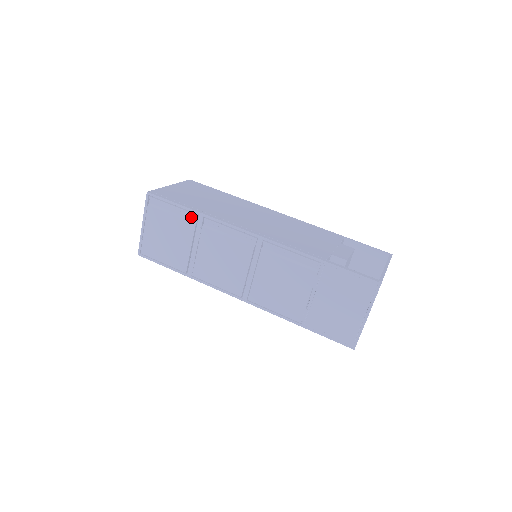
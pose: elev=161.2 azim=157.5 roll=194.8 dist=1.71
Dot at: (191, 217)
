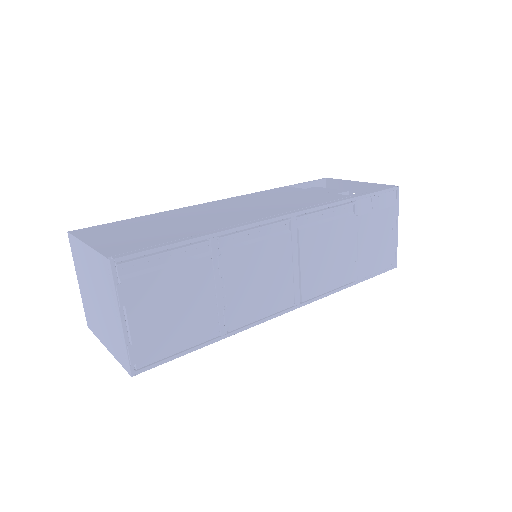
Dot at: (198, 251)
